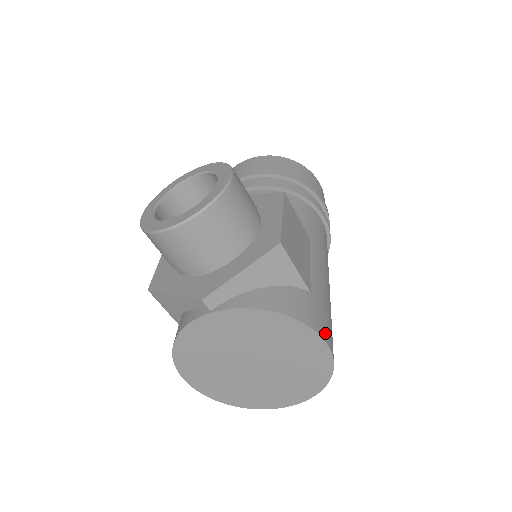
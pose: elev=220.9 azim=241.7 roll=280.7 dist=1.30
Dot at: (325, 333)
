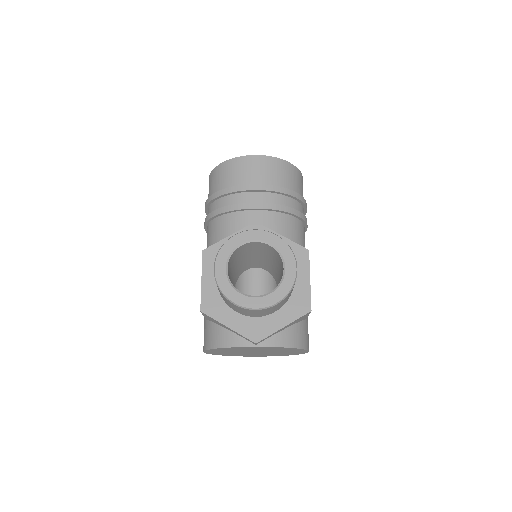
Dot at: occluded
